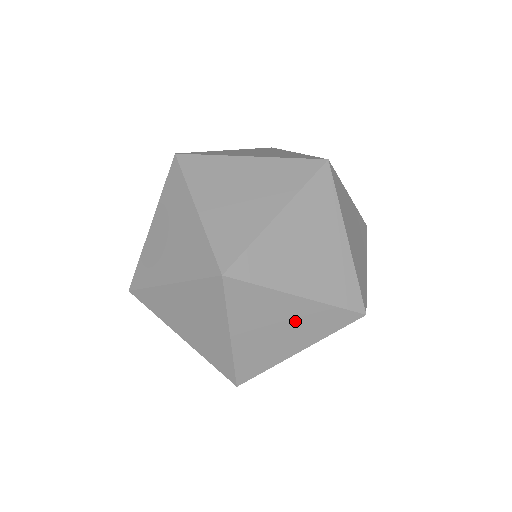
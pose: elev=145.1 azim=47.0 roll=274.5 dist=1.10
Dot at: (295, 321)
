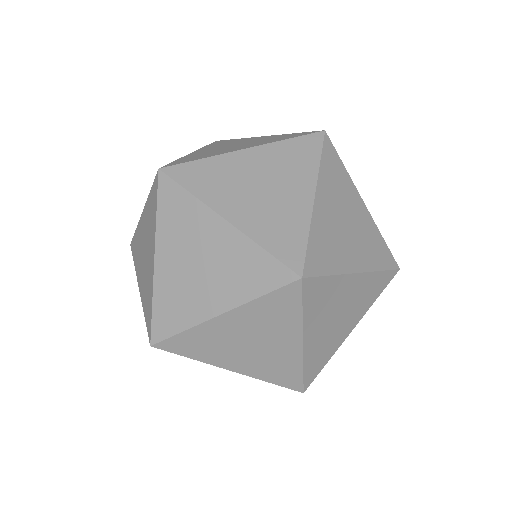
Dot at: (352, 300)
